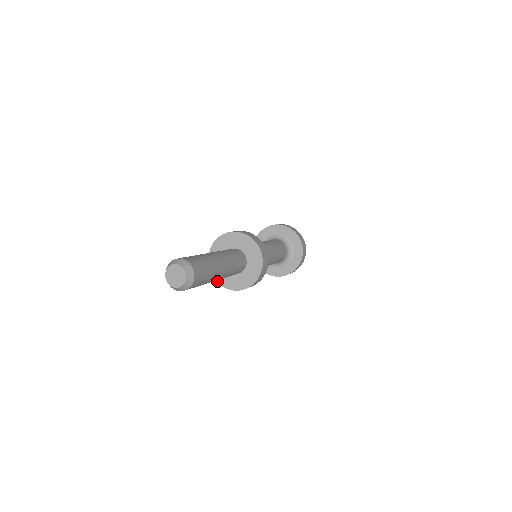
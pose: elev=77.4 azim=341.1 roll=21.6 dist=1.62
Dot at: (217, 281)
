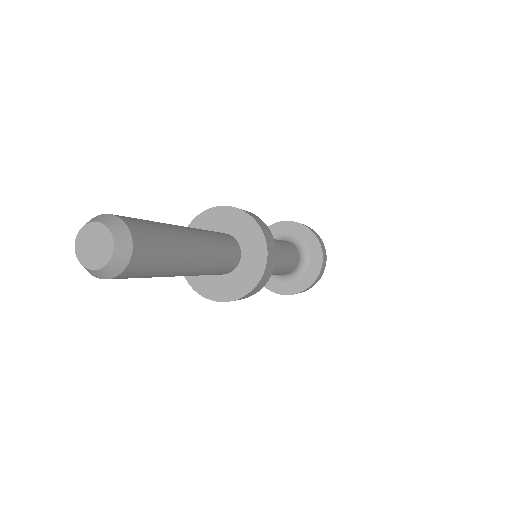
Dot at: (234, 299)
